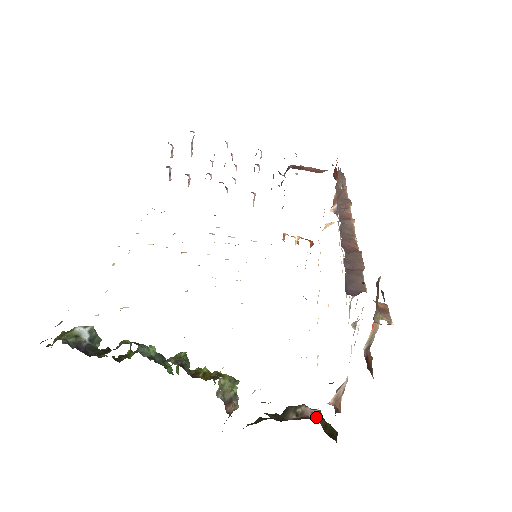
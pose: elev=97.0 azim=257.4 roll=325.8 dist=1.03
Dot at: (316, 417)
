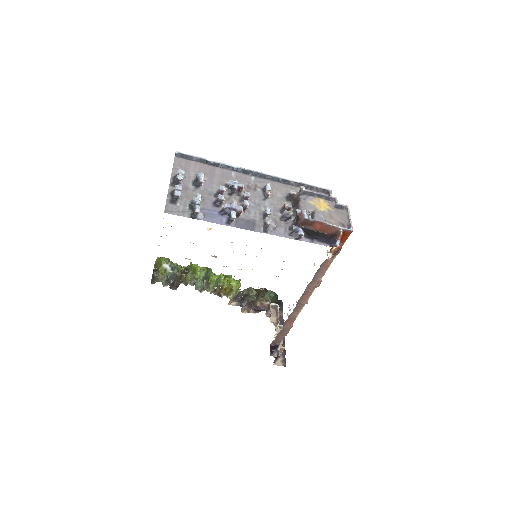
Dot at: (268, 305)
